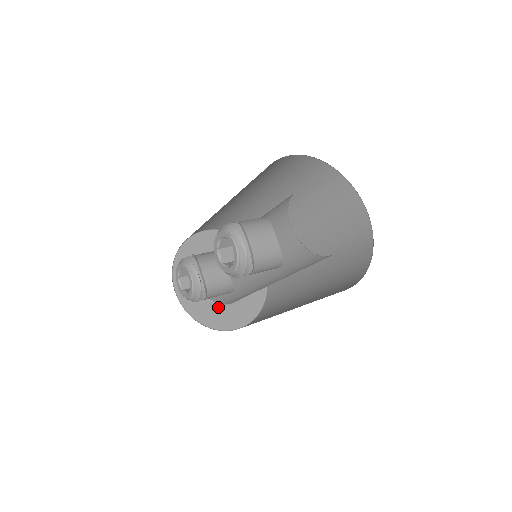
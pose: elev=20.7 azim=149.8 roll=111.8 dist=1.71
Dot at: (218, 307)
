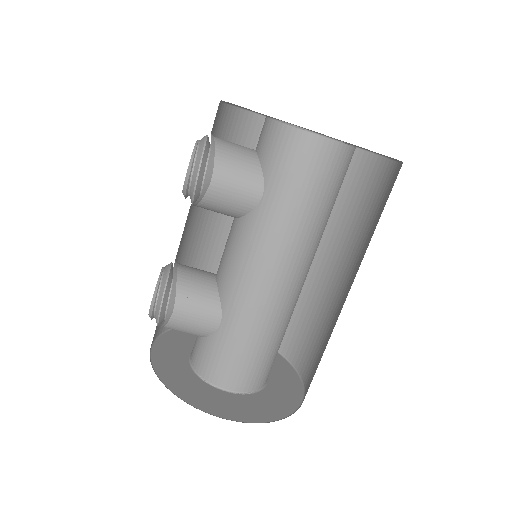
Dot at: (207, 386)
